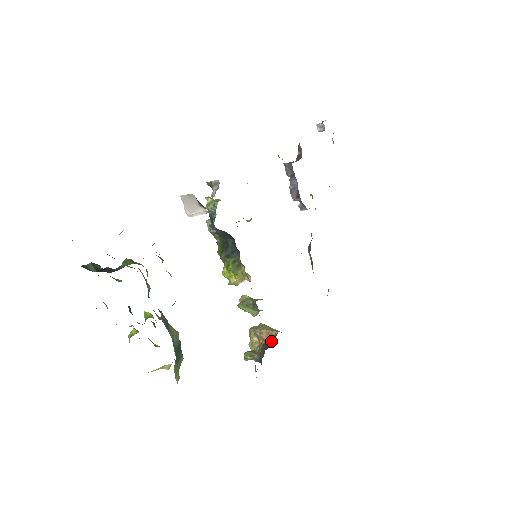
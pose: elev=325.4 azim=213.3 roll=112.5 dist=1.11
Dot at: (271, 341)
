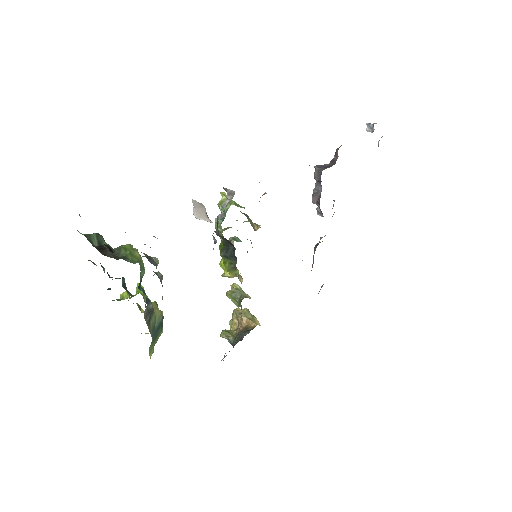
Dot at: (247, 333)
